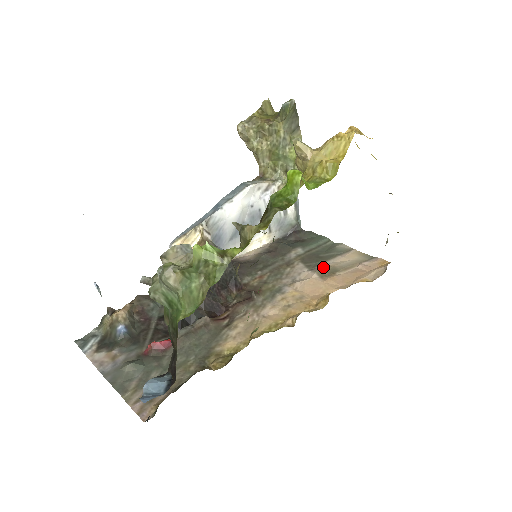
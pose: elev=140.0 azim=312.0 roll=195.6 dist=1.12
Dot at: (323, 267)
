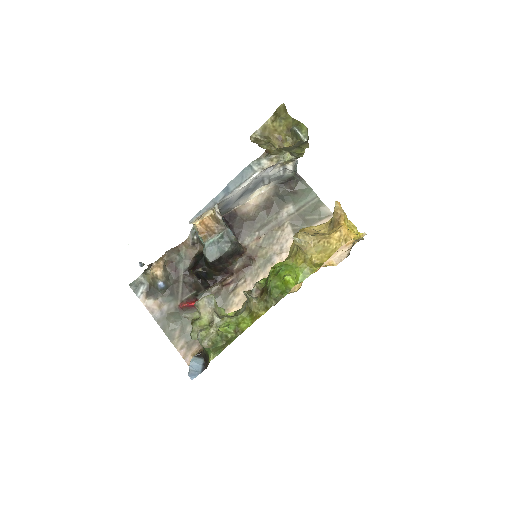
Dot at: occluded
